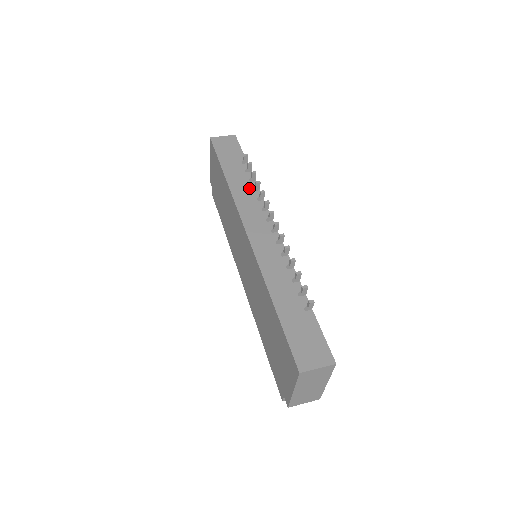
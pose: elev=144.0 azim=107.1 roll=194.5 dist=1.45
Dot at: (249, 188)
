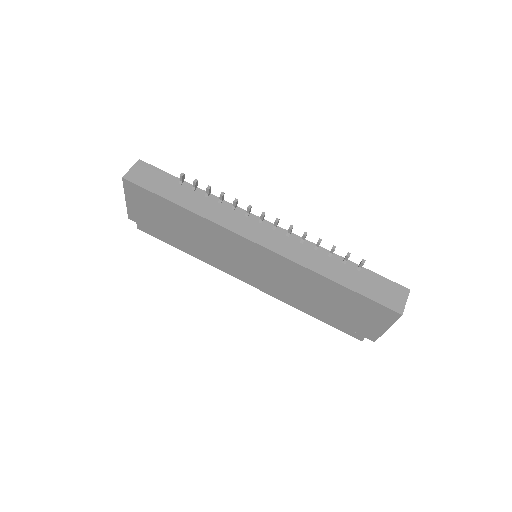
Dot at: (214, 204)
